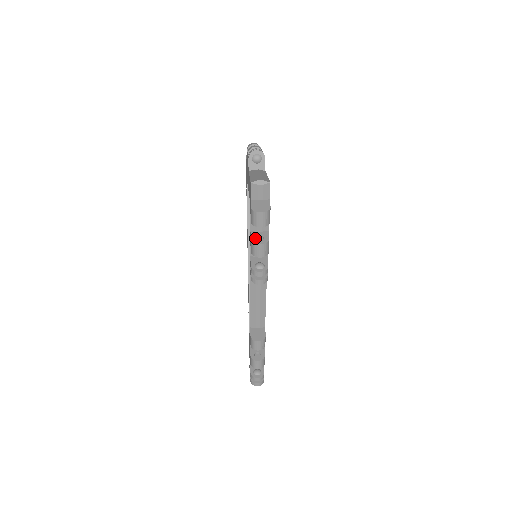
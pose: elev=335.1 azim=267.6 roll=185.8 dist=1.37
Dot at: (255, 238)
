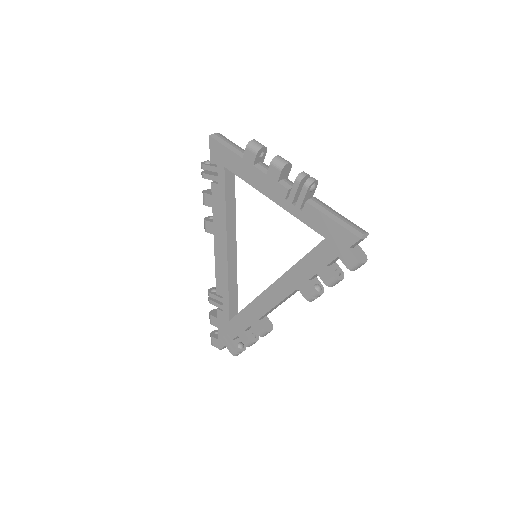
Dot at: (335, 274)
